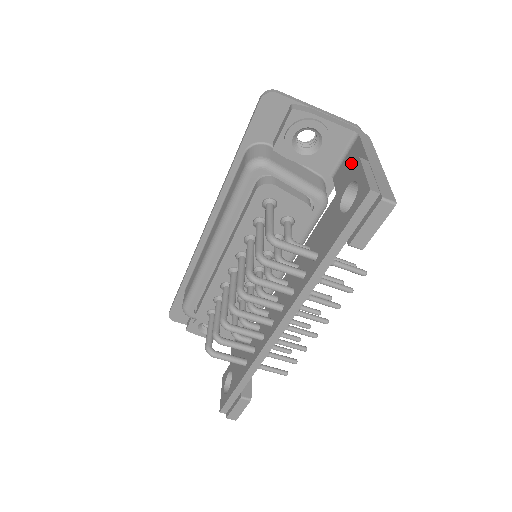
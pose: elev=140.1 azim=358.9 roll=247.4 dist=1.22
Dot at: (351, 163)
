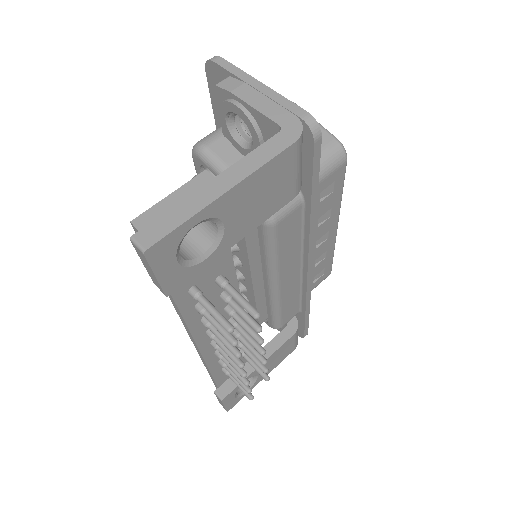
Dot at: occluded
